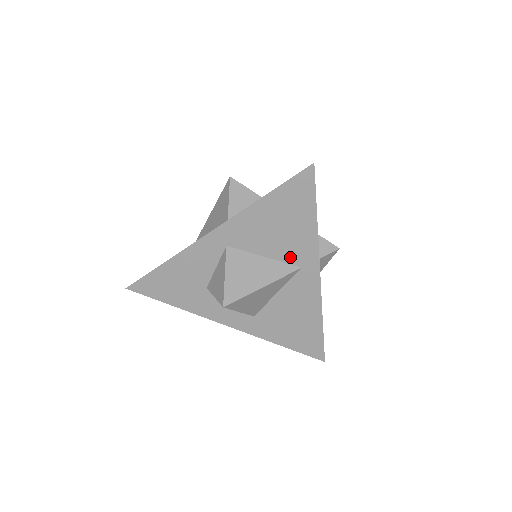
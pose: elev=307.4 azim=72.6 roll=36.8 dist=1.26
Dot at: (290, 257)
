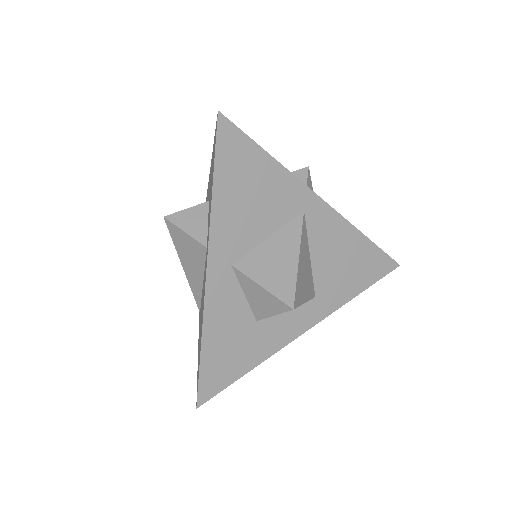
Dot at: (286, 213)
